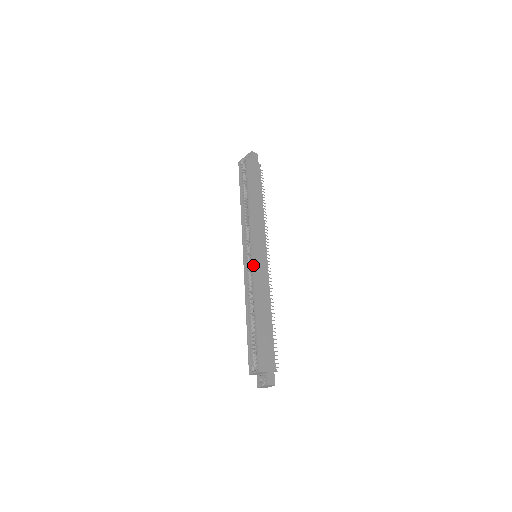
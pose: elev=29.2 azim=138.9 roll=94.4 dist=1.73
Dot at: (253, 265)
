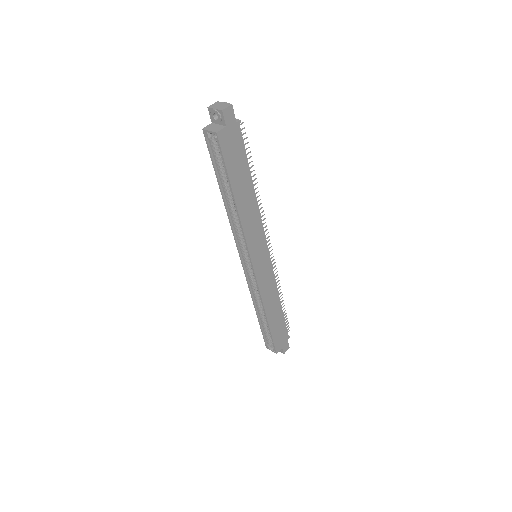
Dot at: (257, 280)
